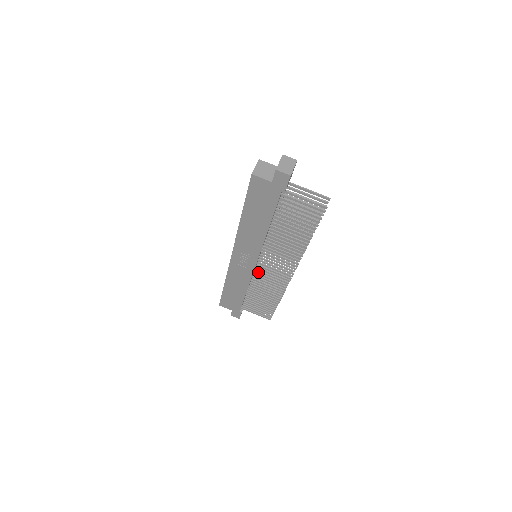
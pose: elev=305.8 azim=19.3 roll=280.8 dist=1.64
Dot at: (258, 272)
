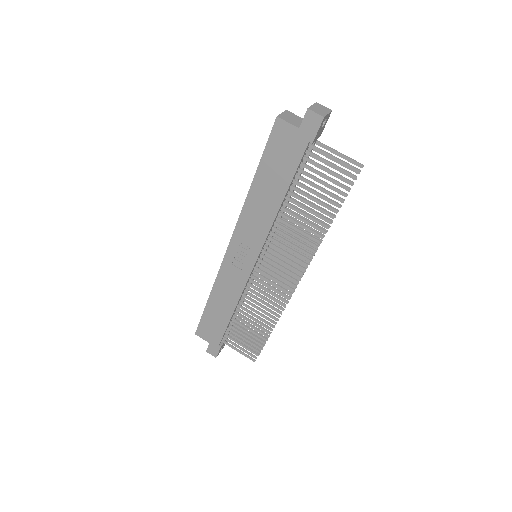
Dot at: occluded
